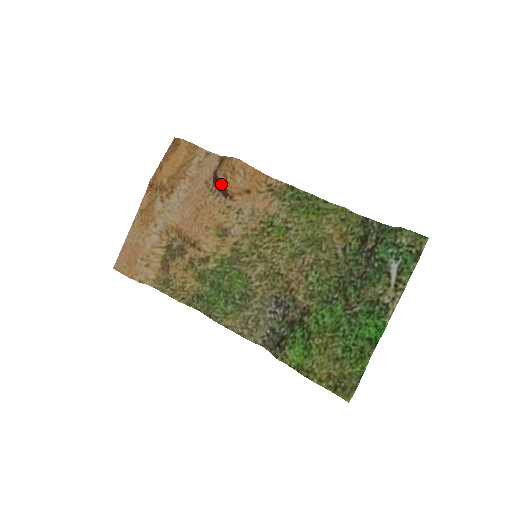
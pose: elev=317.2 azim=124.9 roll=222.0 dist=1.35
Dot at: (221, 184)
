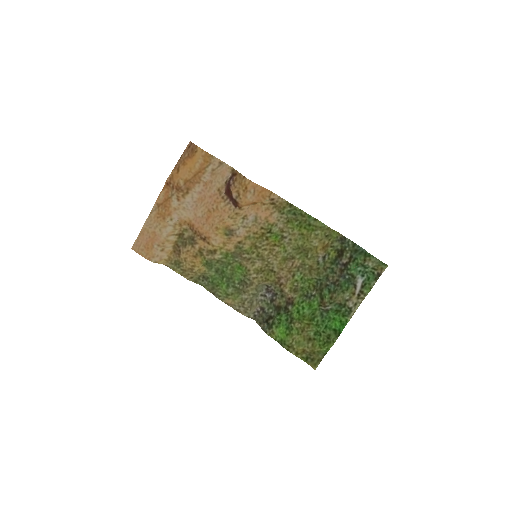
Dot at: (234, 199)
